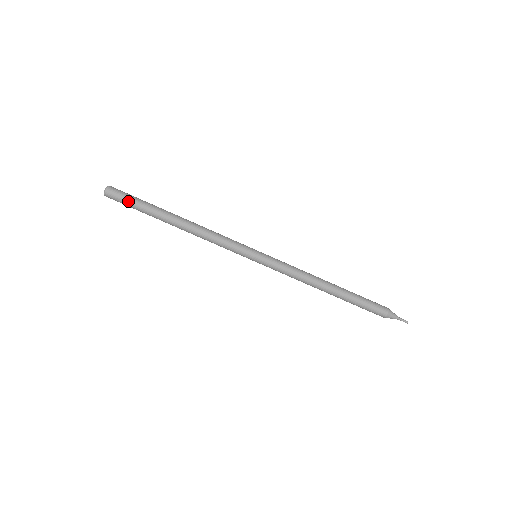
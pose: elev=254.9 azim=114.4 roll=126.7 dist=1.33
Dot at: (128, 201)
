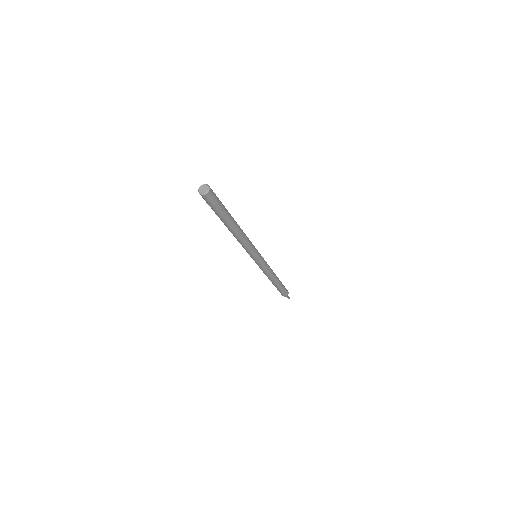
Dot at: (212, 207)
